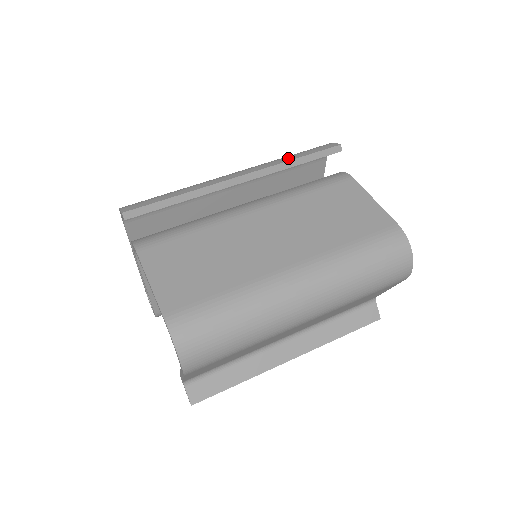
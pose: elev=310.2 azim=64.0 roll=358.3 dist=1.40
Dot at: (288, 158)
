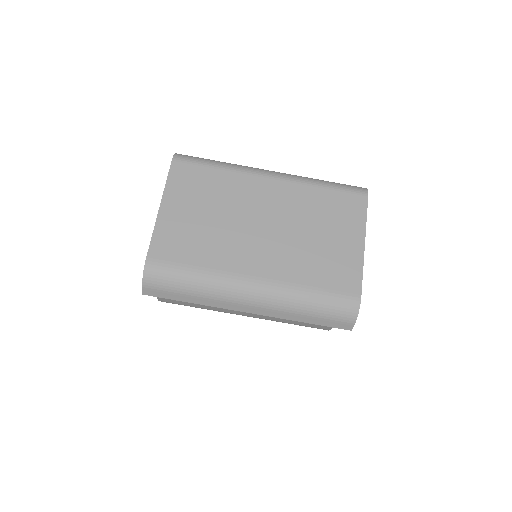
Dot at: (300, 318)
